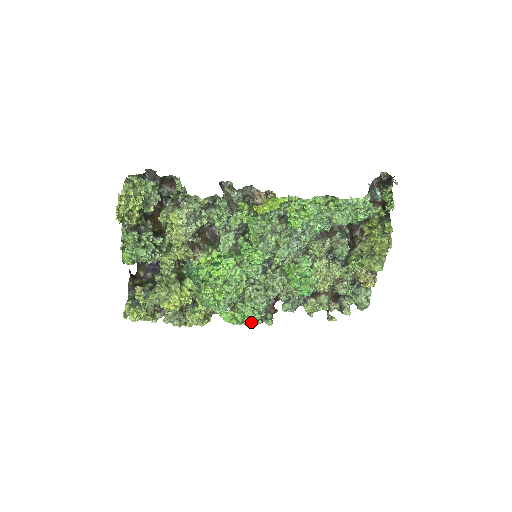
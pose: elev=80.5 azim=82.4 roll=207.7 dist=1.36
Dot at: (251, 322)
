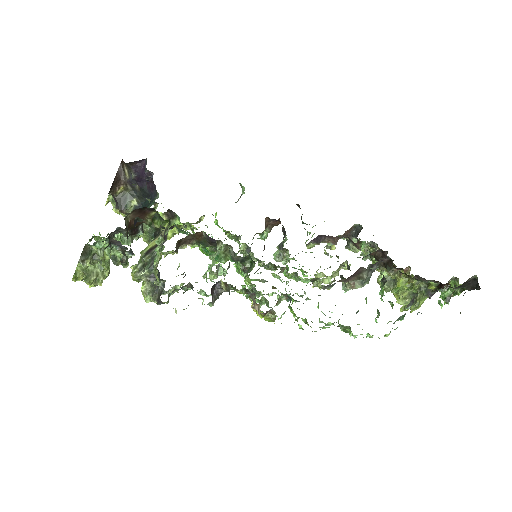
Dot at: occluded
